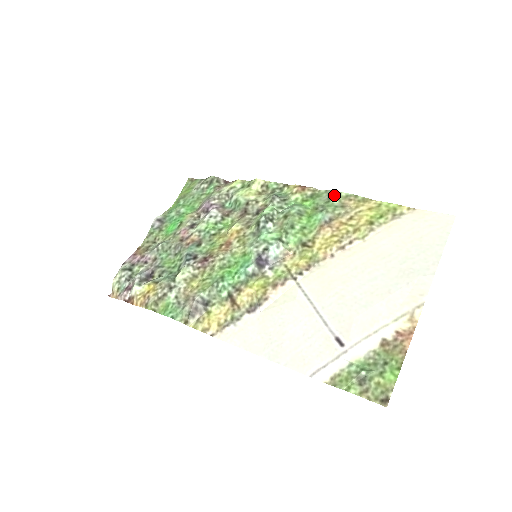
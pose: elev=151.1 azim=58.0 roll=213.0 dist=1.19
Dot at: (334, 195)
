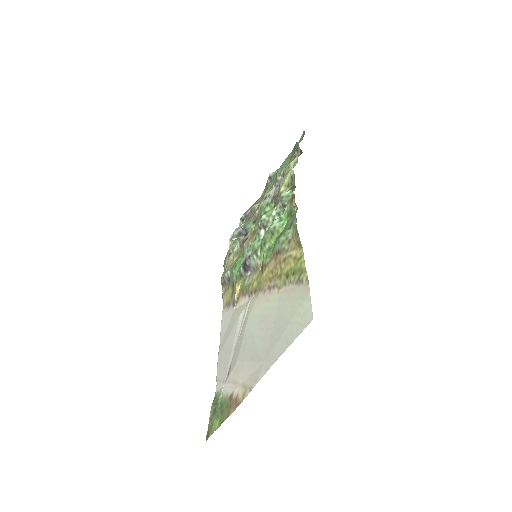
Dot at: (294, 222)
